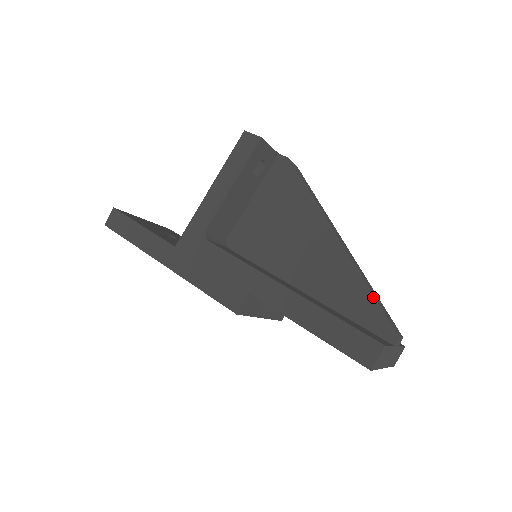
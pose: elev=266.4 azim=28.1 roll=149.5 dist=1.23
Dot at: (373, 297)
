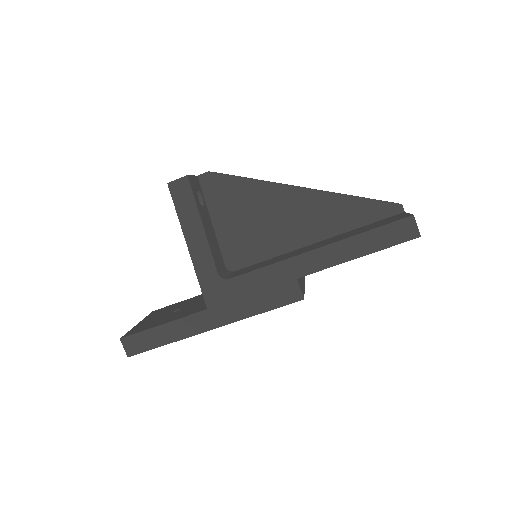
Dot at: (363, 199)
